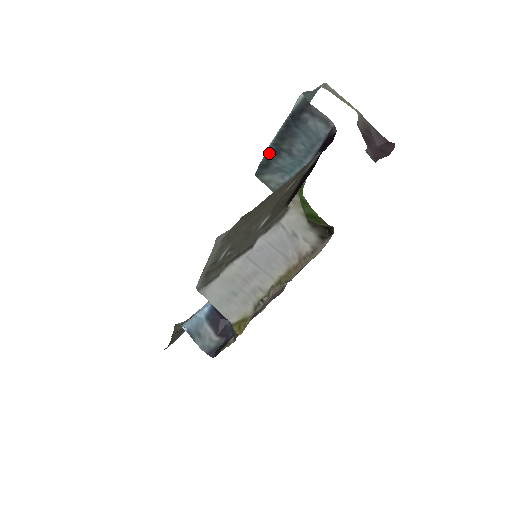
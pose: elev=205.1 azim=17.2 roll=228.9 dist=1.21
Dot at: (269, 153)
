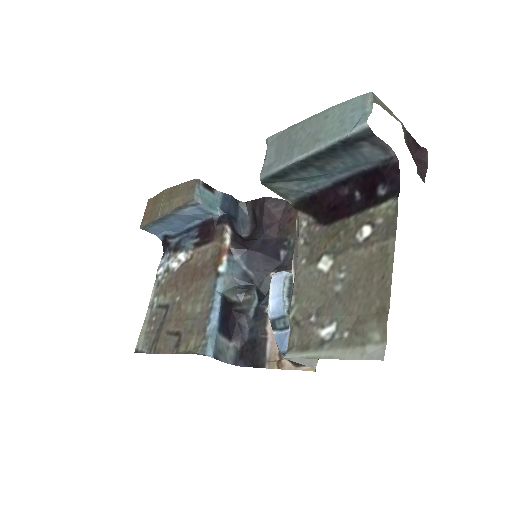
Dot at: (291, 167)
